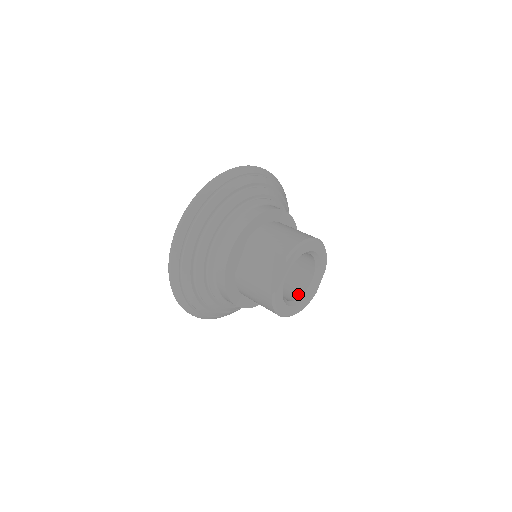
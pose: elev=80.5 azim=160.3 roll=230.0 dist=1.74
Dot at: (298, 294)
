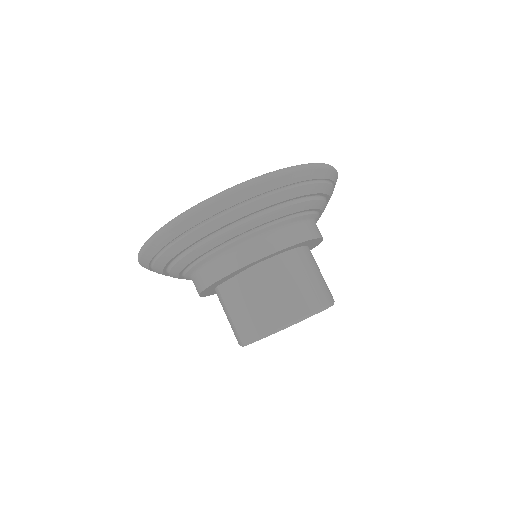
Dot at: occluded
